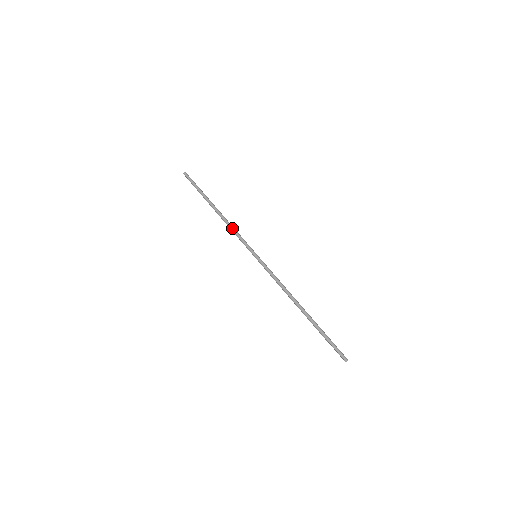
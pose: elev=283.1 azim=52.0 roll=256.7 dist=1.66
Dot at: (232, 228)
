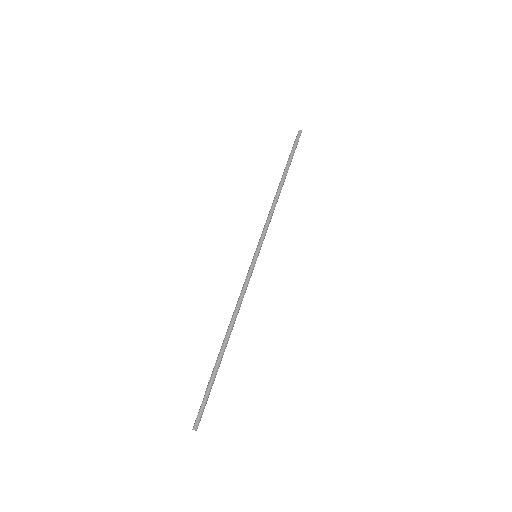
Dot at: (271, 213)
